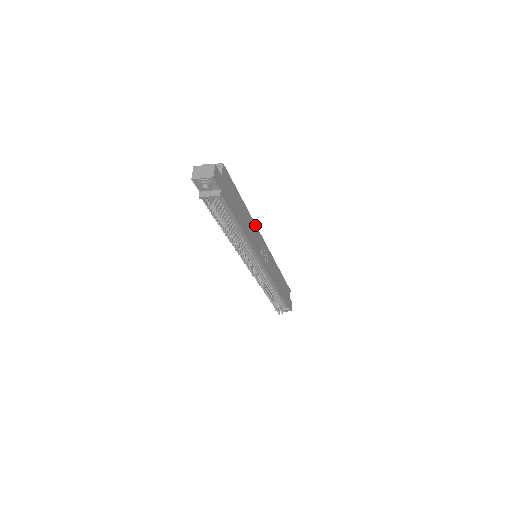
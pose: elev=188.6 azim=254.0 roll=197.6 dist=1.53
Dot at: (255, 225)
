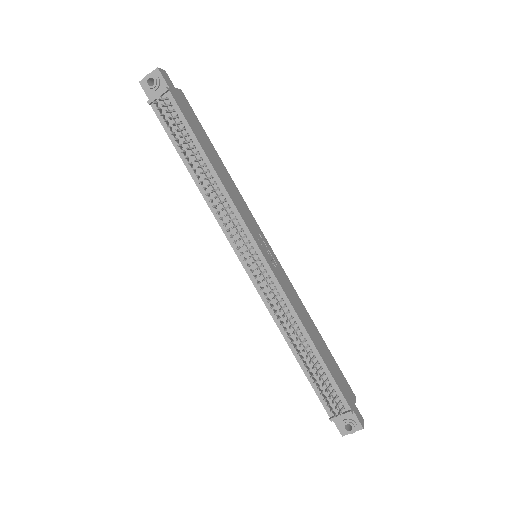
Dot at: (245, 203)
